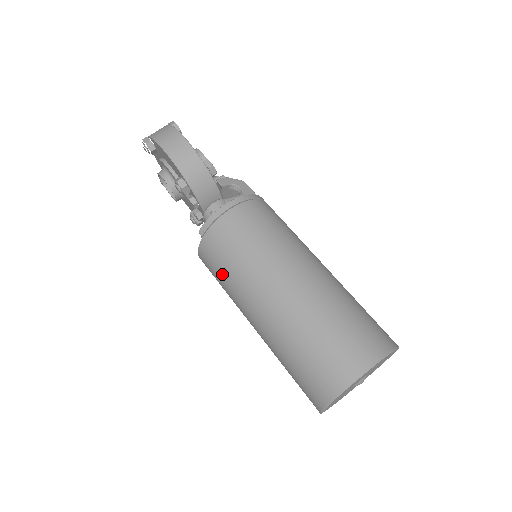
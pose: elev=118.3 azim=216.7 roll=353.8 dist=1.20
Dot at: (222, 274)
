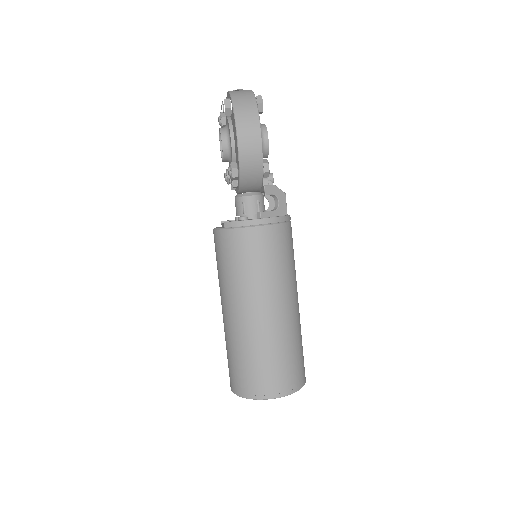
Dot at: (222, 265)
